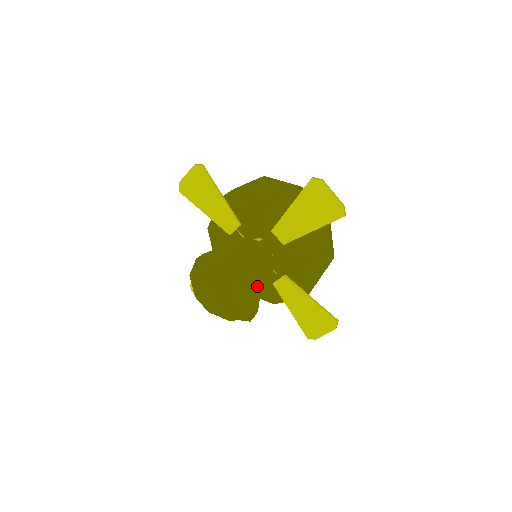
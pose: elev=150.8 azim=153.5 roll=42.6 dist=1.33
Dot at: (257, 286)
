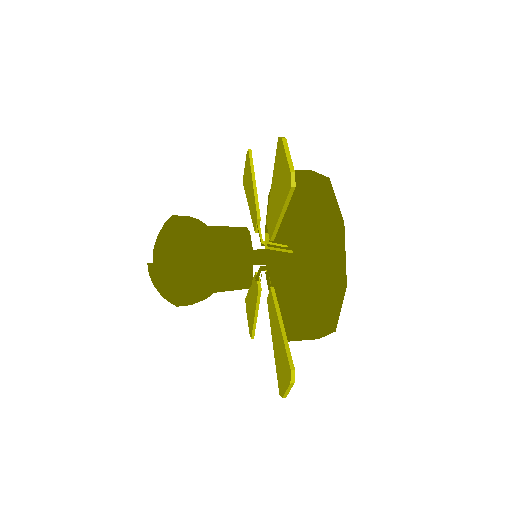
Dot at: (182, 258)
